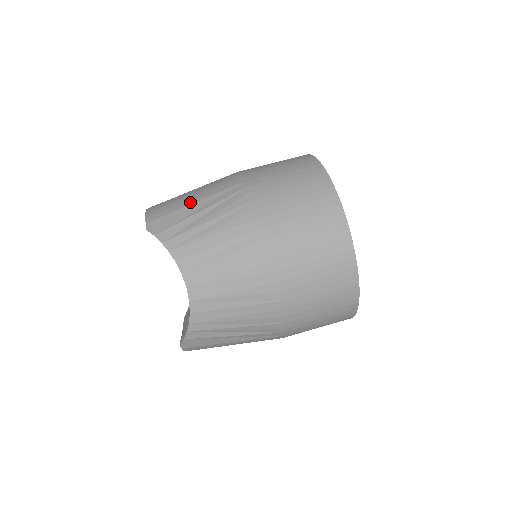
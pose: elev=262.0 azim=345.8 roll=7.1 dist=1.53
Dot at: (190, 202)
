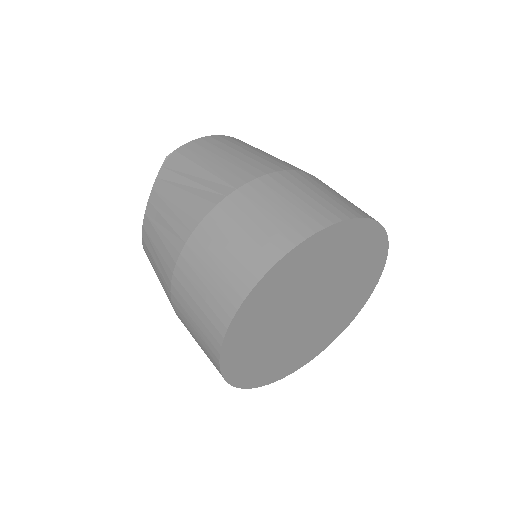
Dot at: (203, 163)
